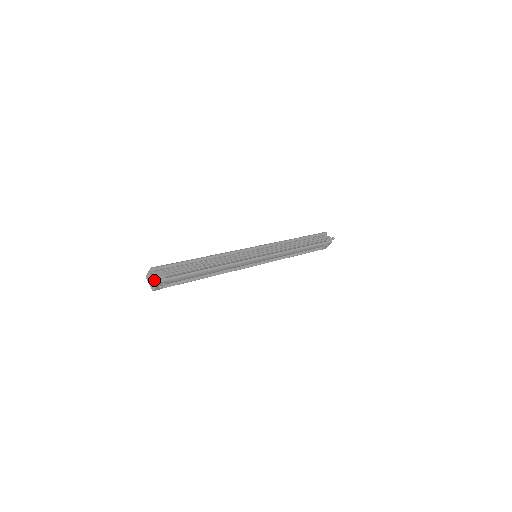
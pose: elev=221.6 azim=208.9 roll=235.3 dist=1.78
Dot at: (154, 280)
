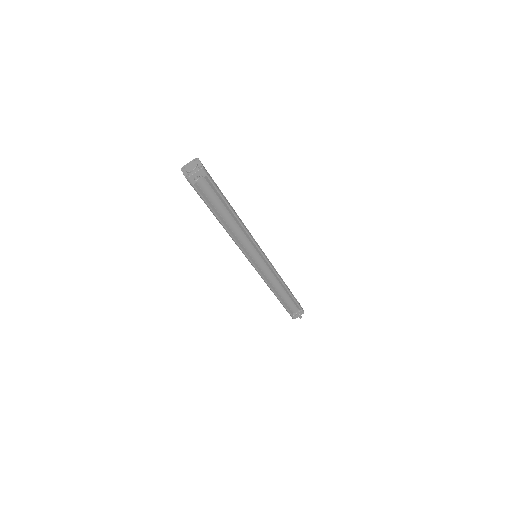
Dot at: (196, 166)
